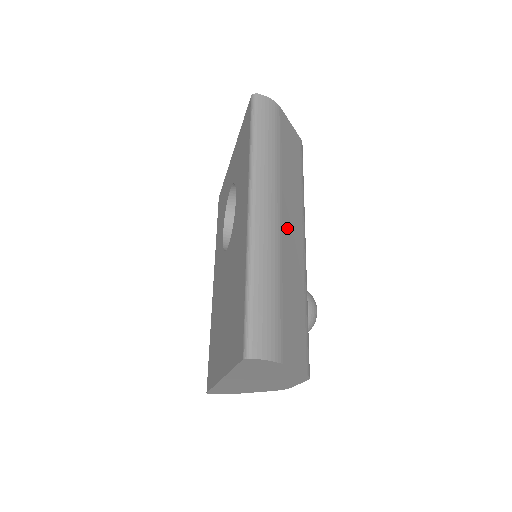
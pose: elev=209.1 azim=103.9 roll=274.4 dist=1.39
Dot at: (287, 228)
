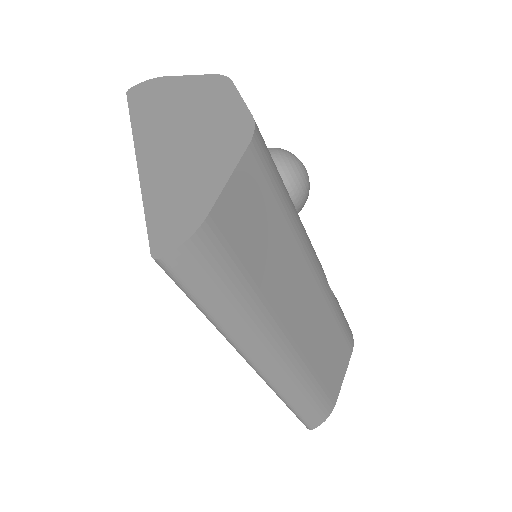
Dot at: occluded
